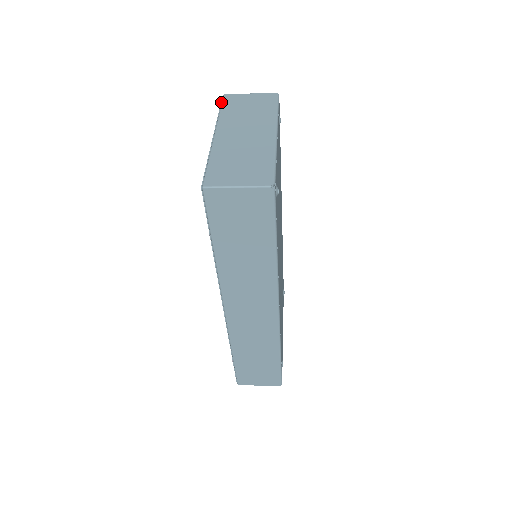
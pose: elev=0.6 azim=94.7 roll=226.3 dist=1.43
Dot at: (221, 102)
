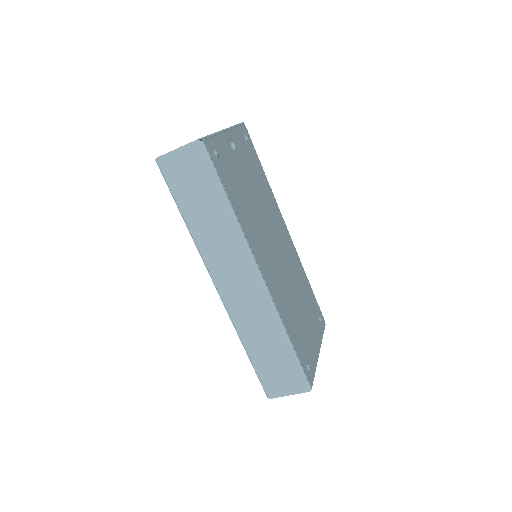
Dot at: occluded
